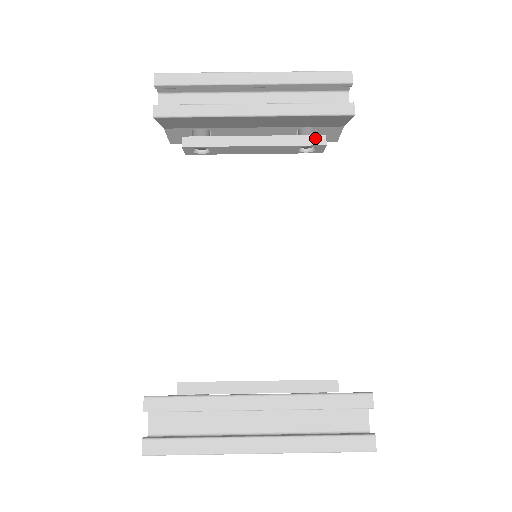
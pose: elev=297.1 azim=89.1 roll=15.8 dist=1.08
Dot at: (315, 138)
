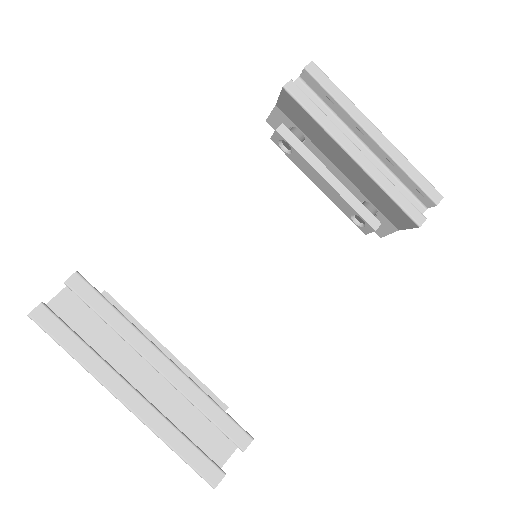
Dot at: (372, 218)
